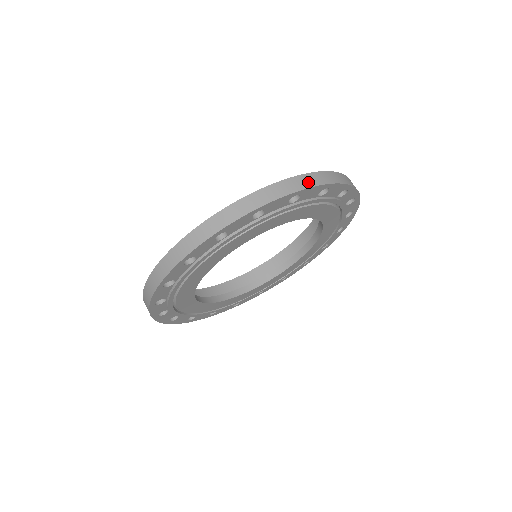
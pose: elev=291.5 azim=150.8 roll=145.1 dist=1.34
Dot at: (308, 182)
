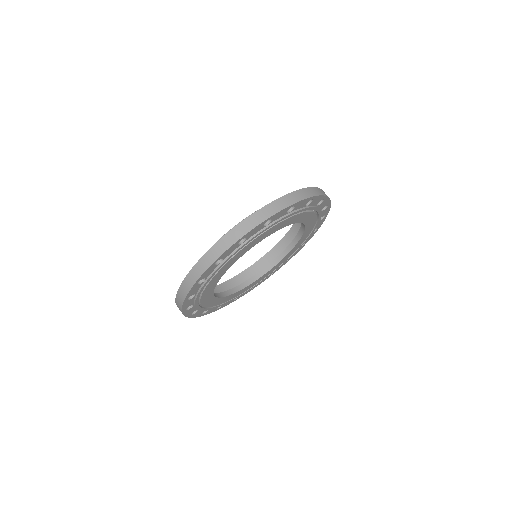
Dot at: (300, 196)
